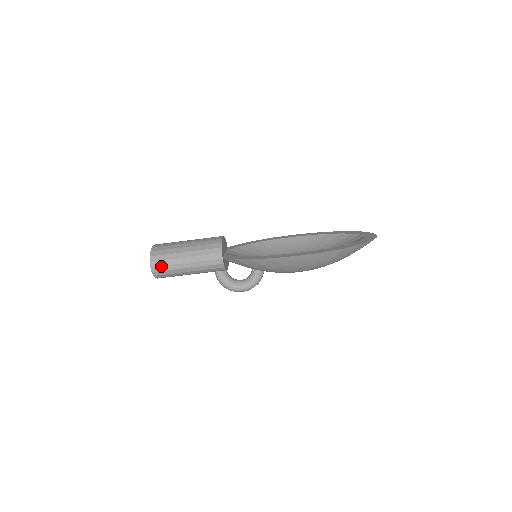
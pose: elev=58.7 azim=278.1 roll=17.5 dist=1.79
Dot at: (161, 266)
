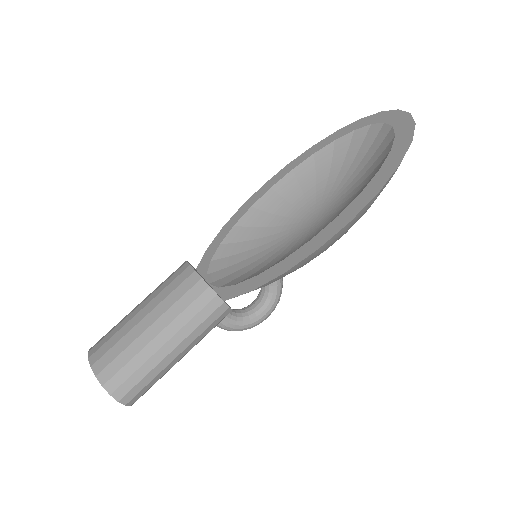
Dot at: (134, 386)
